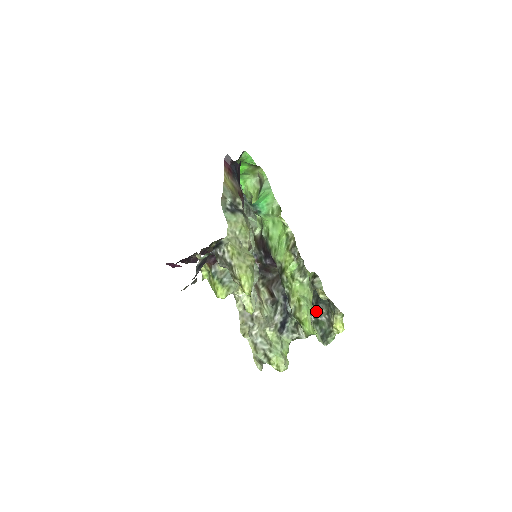
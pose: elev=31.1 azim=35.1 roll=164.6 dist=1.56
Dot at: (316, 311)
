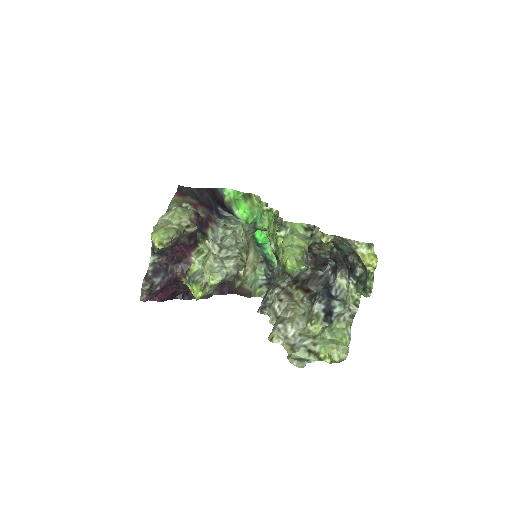
Dot at: (351, 270)
